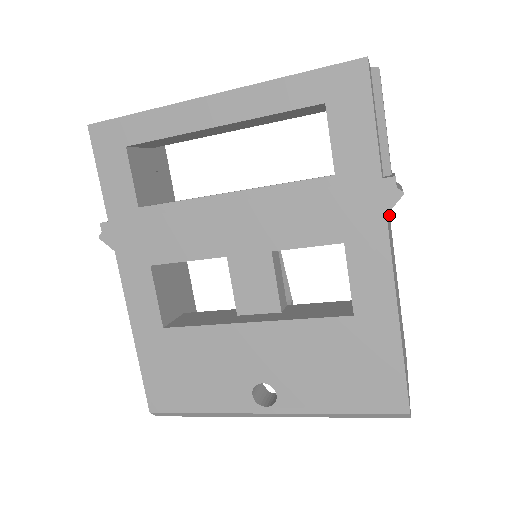
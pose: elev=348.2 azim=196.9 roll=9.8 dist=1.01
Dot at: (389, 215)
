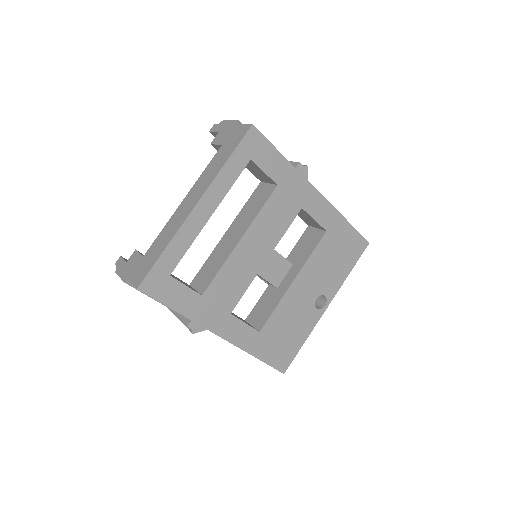
Dot at: occluded
